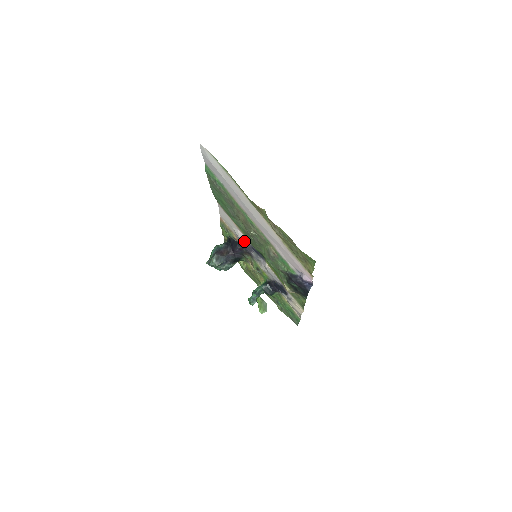
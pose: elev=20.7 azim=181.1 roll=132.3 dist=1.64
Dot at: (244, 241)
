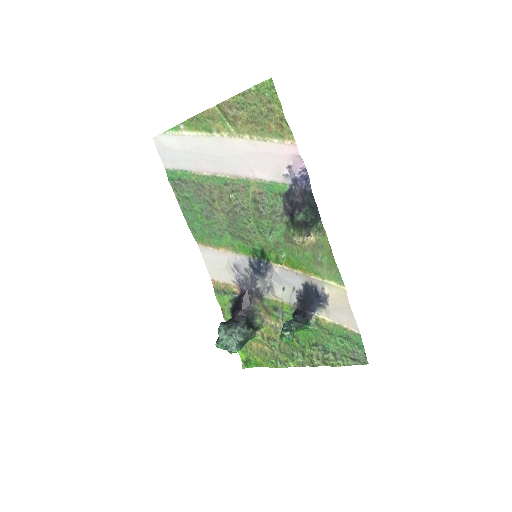
Dot at: (241, 268)
